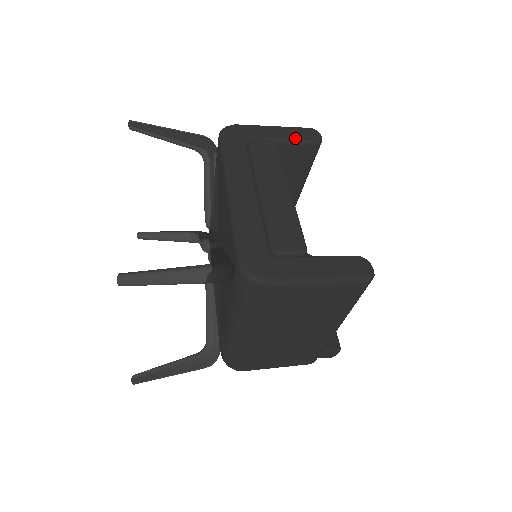
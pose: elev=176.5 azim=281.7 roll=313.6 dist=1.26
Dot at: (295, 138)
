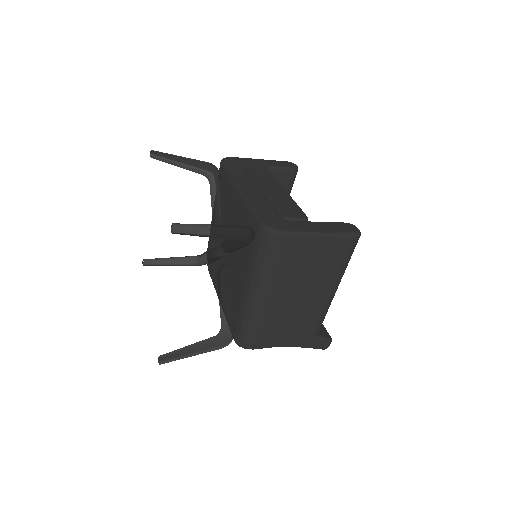
Dot at: (278, 165)
